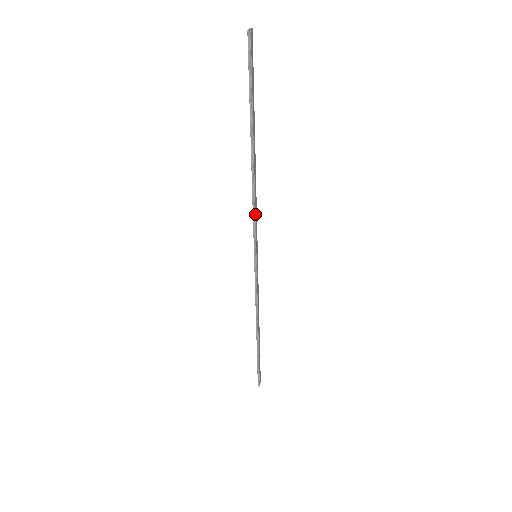
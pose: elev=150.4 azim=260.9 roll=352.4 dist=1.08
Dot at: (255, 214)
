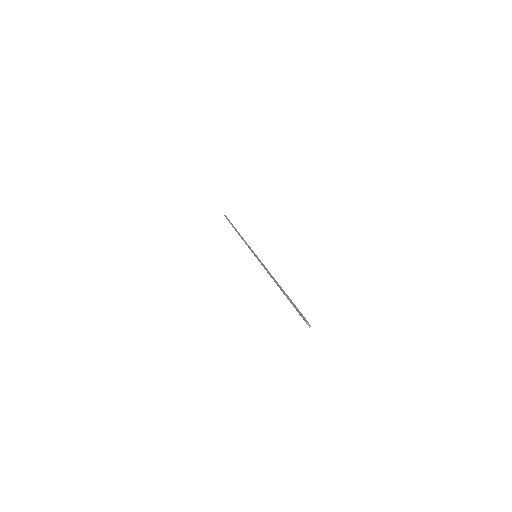
Dot at: occluded
